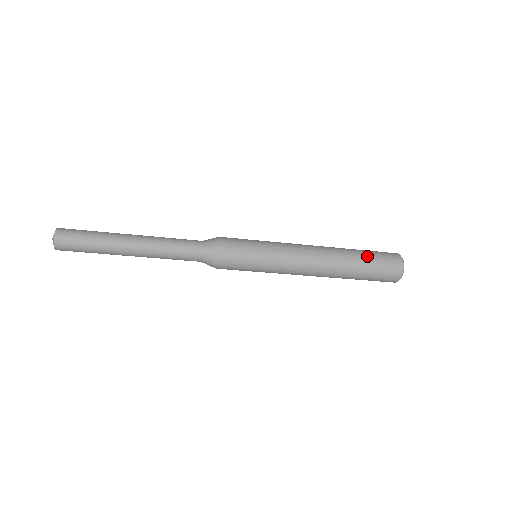
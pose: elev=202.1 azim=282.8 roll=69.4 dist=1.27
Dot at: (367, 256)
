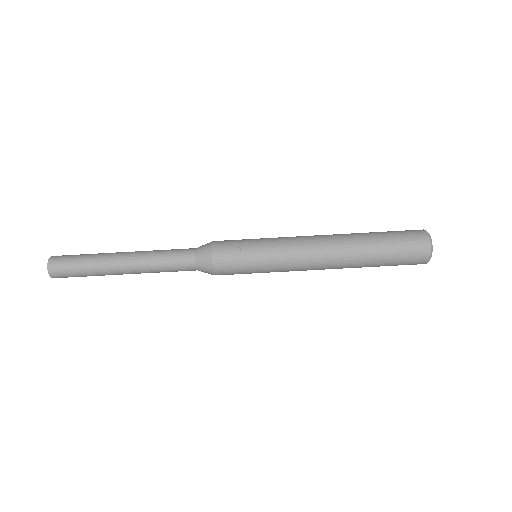
Dot at: (382, 235)
